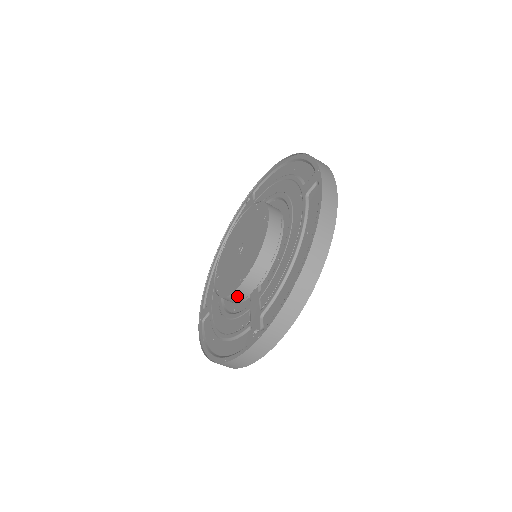
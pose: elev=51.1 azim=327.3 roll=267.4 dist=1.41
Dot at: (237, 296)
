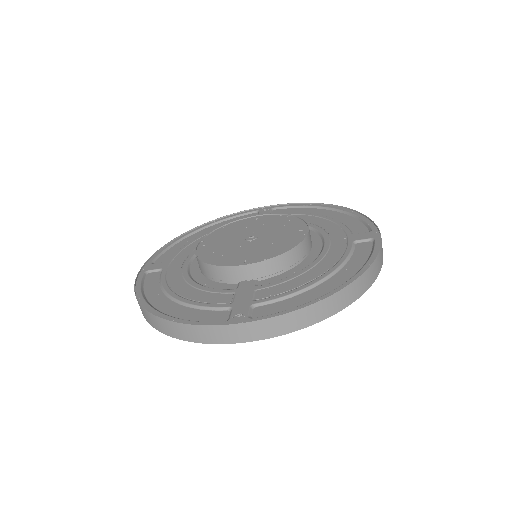
Dot at: (227, 273)
